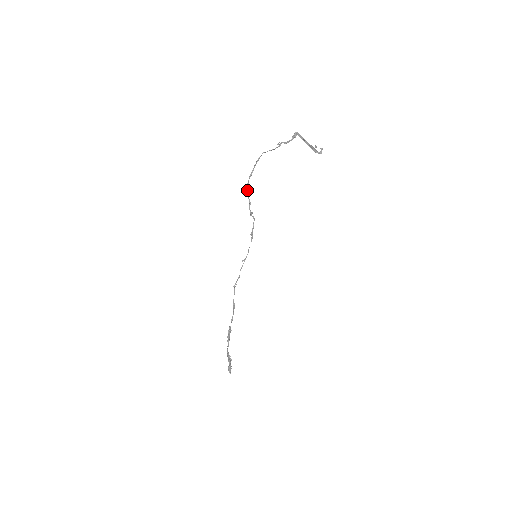
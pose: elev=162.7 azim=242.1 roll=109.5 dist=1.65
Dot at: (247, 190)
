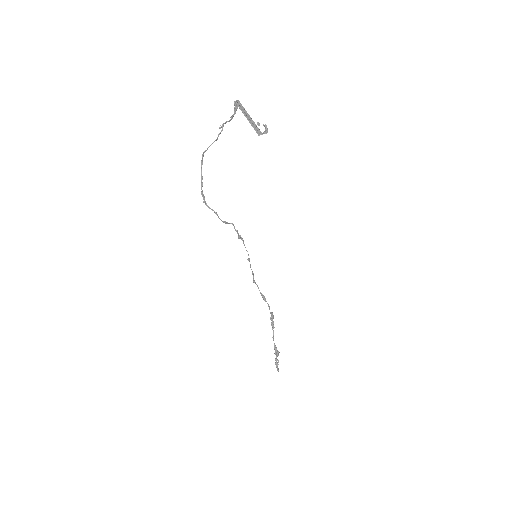
Dot at: (206, 203)
